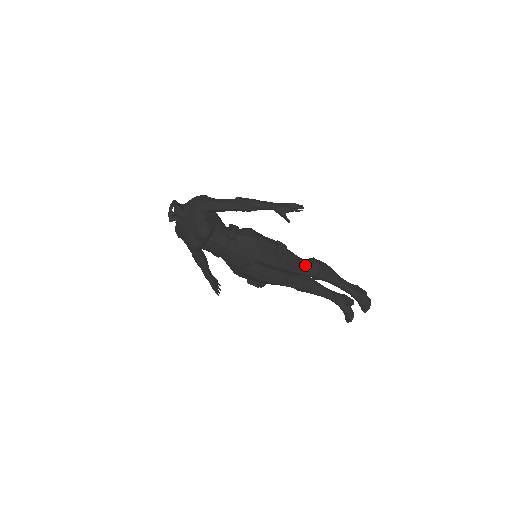
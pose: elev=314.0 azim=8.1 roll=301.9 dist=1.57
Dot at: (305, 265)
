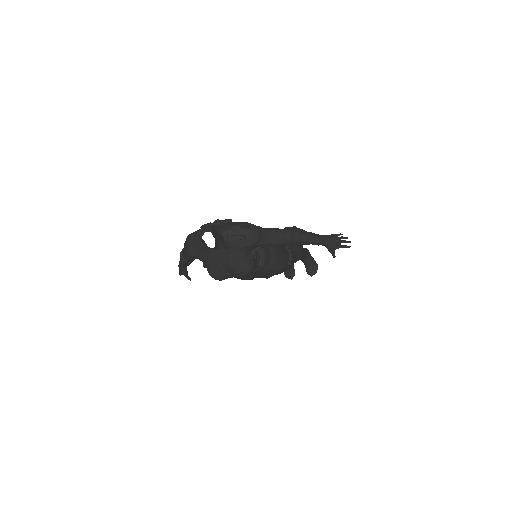
Dot at: (295, 258)
